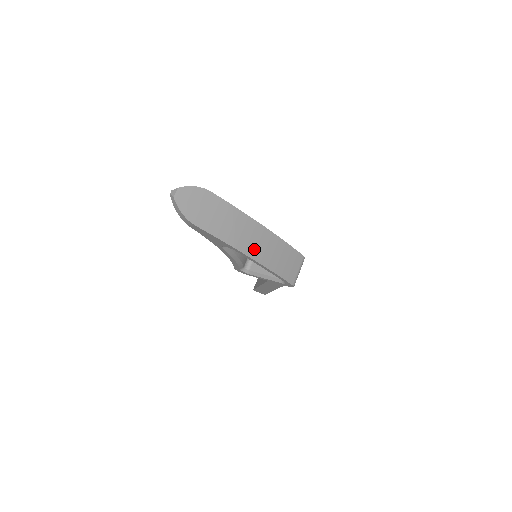
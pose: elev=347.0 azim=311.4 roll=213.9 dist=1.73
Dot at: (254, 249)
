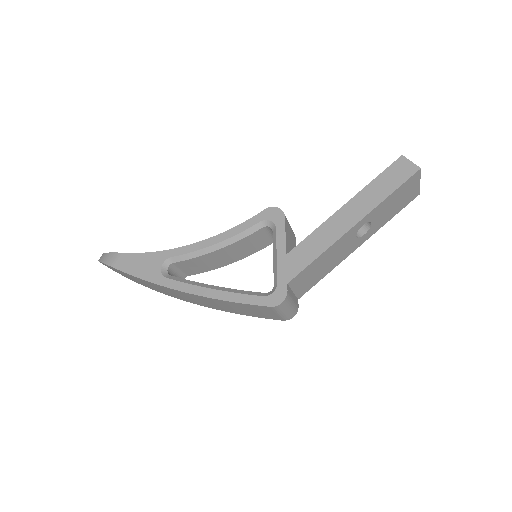
Dot at: (195, 301)
